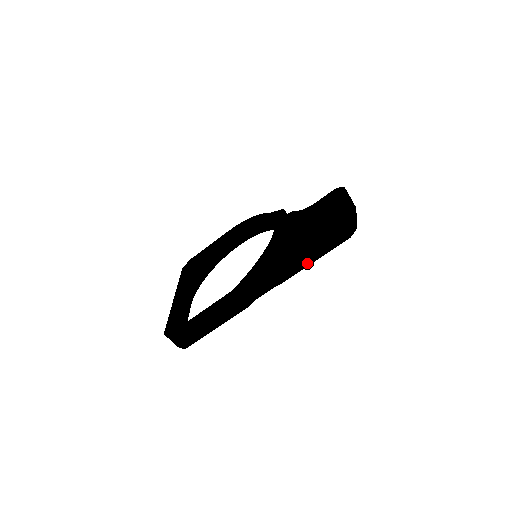
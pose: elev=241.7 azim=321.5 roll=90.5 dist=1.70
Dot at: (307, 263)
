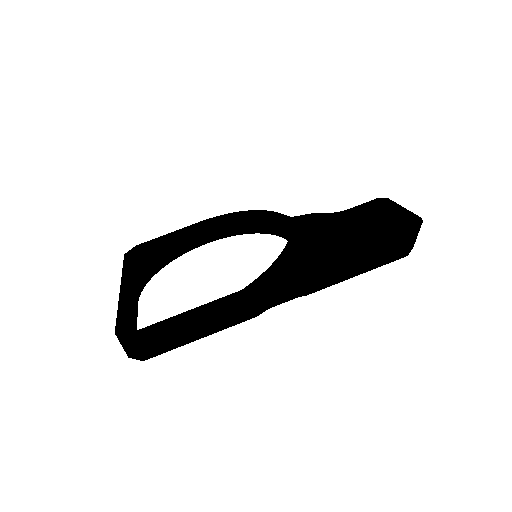
Dot at: (349, 275)
